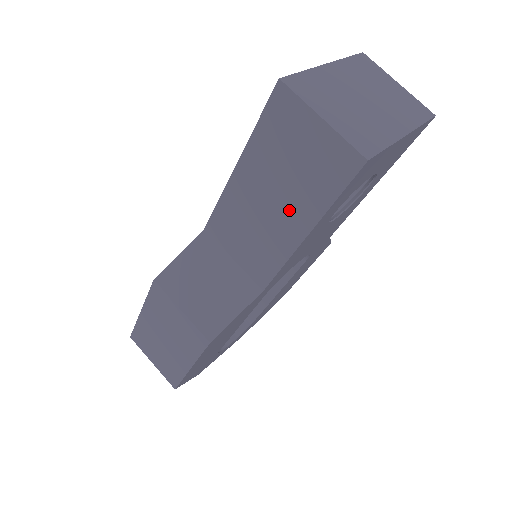
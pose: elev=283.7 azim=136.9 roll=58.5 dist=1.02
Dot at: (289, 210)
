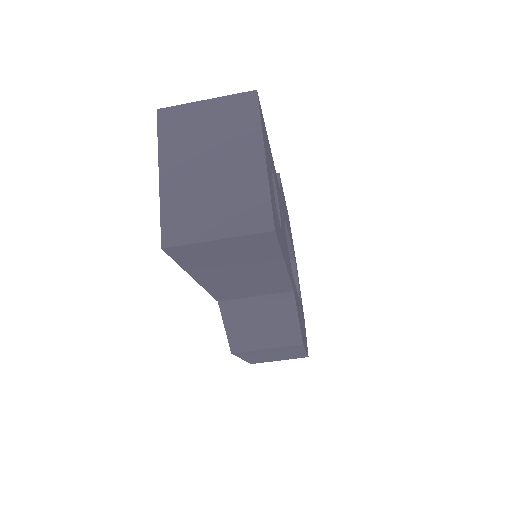
Dot at: (258, 269)
